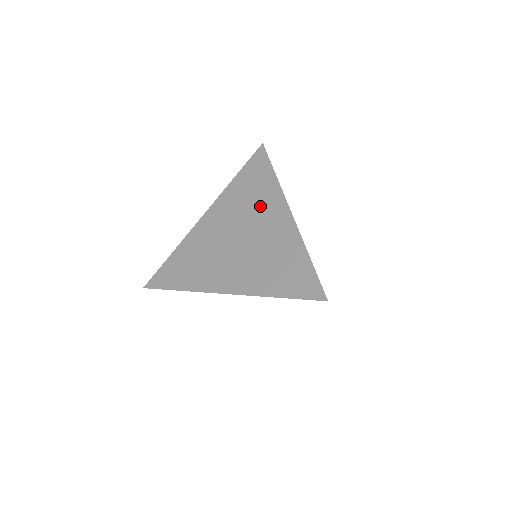
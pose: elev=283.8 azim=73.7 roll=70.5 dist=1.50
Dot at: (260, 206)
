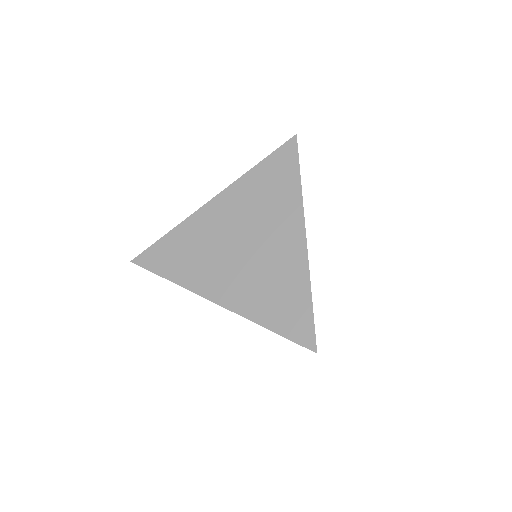
Dot at: occluded
